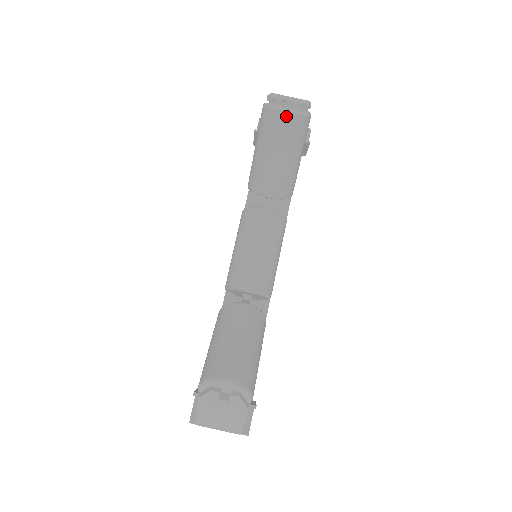
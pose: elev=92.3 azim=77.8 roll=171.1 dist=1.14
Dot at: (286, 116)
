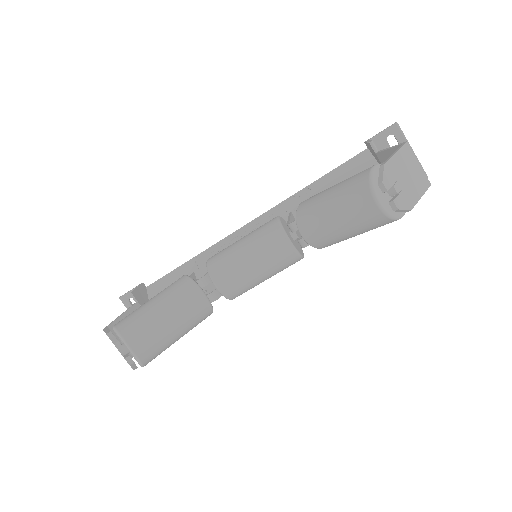
Dot at: (373, 206)
